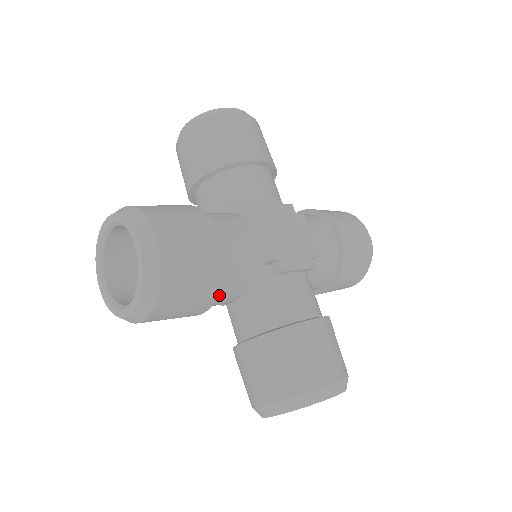
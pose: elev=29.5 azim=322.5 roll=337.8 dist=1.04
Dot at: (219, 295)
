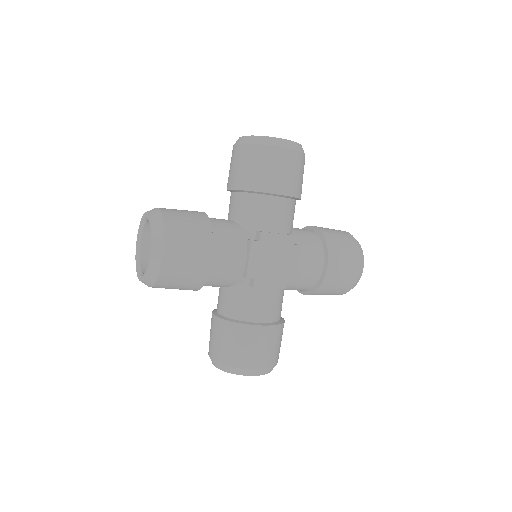
Dot at: (205, 285)
